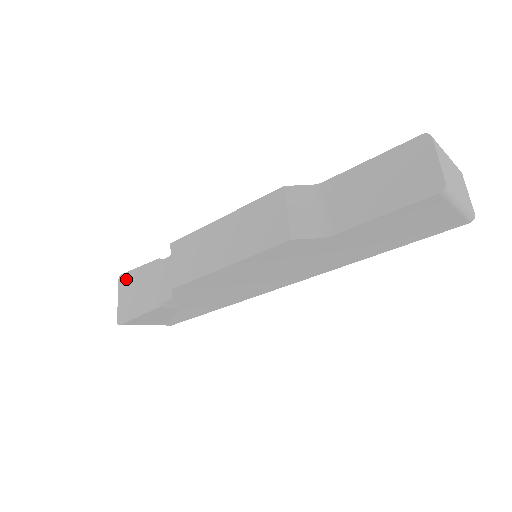
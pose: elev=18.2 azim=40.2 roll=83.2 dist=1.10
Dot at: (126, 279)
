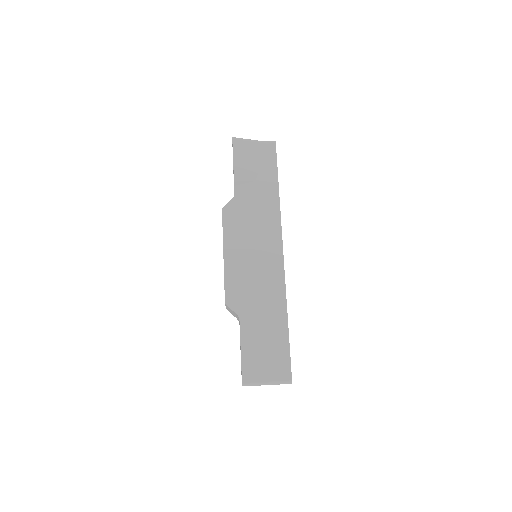
Dot at: occluded
